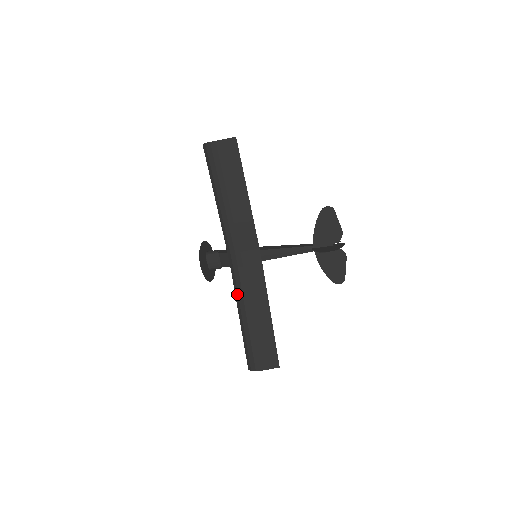
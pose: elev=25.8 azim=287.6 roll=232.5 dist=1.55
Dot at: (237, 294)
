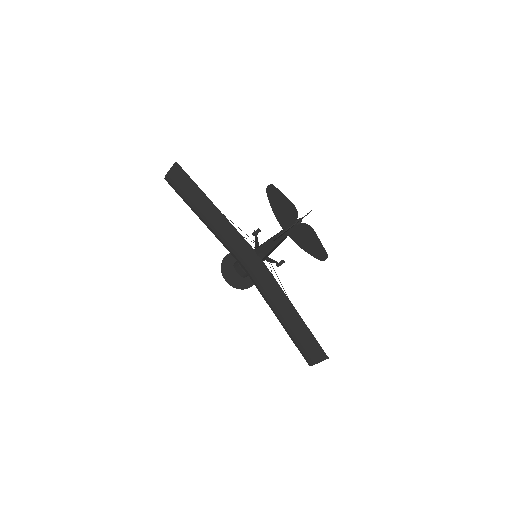
Dot at: (262, 296)
